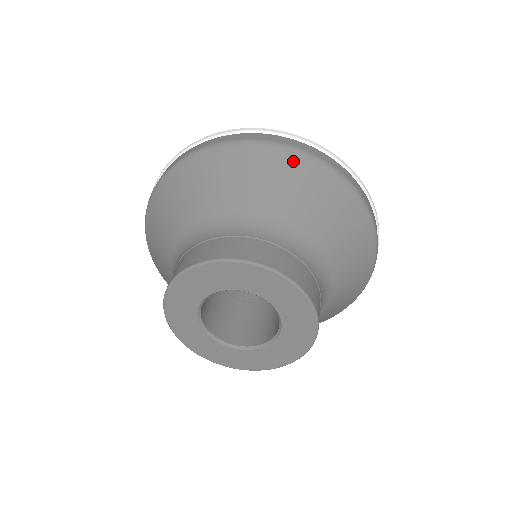
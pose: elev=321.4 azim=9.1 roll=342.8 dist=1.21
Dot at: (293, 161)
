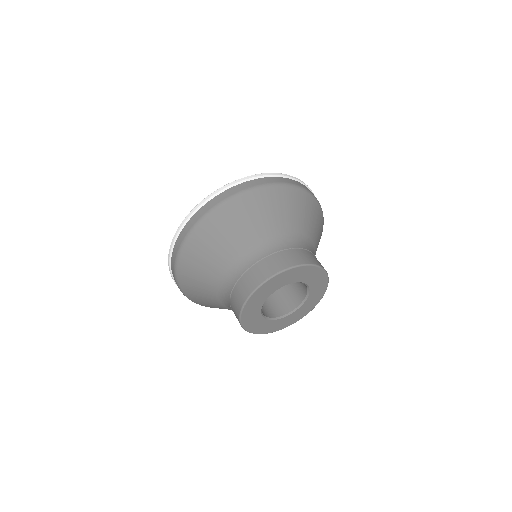
Dot at: (290, 193)
